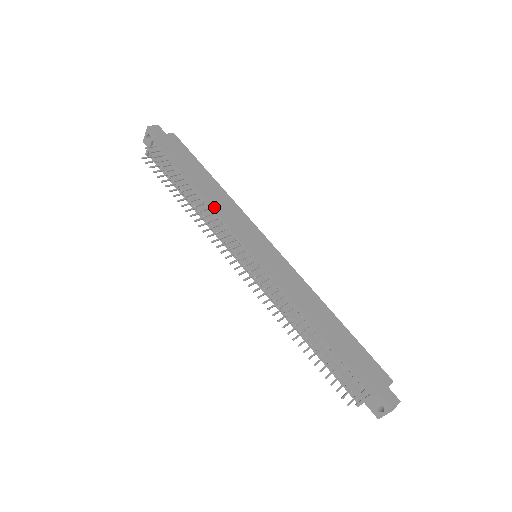
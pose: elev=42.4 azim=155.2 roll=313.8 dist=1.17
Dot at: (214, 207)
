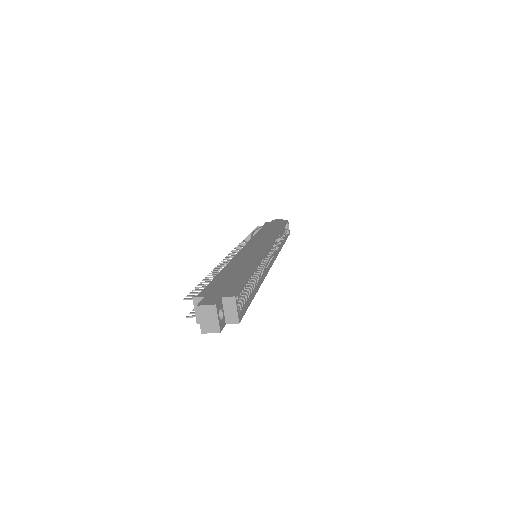
Dot at: (256, 236)
